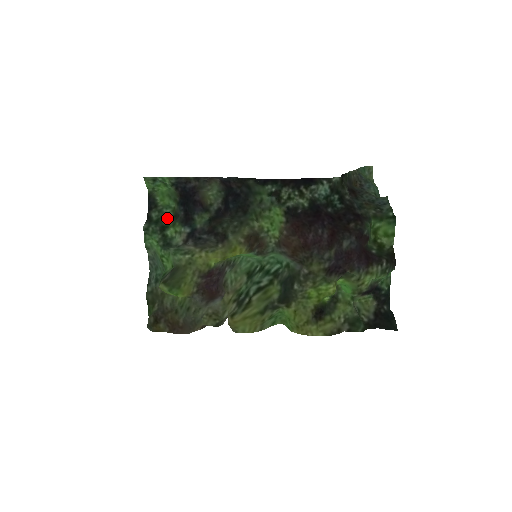
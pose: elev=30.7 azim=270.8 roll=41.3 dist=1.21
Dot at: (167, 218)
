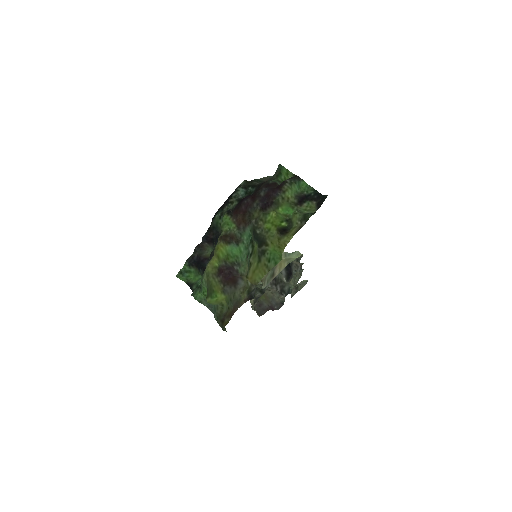
Dot at: (200, 283)
